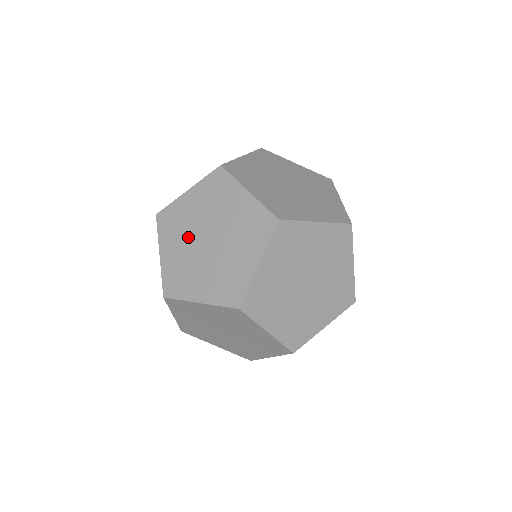
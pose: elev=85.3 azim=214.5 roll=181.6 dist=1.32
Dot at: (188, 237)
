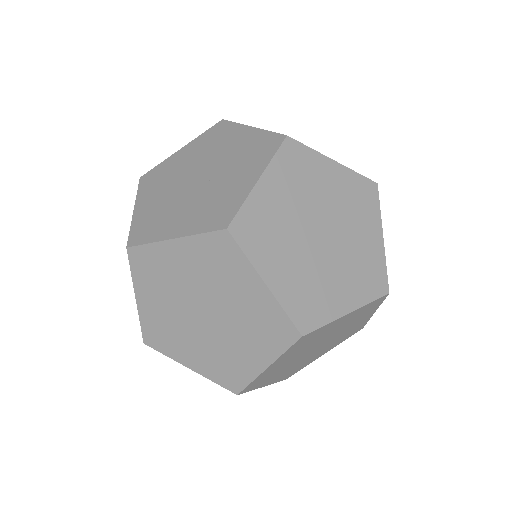
Dot at: (187, 331)
